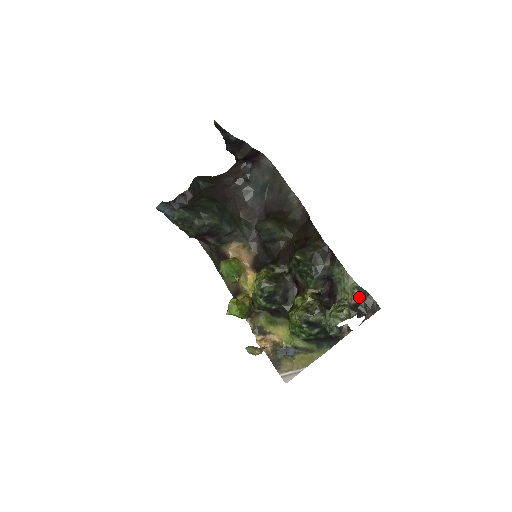
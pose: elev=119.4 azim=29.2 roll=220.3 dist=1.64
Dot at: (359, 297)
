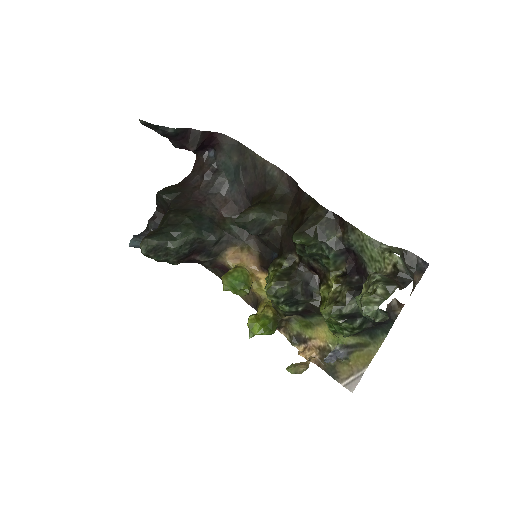
Dot at: (393, 261)
